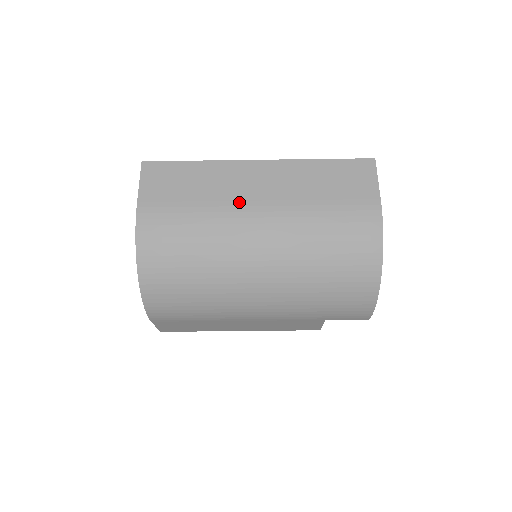
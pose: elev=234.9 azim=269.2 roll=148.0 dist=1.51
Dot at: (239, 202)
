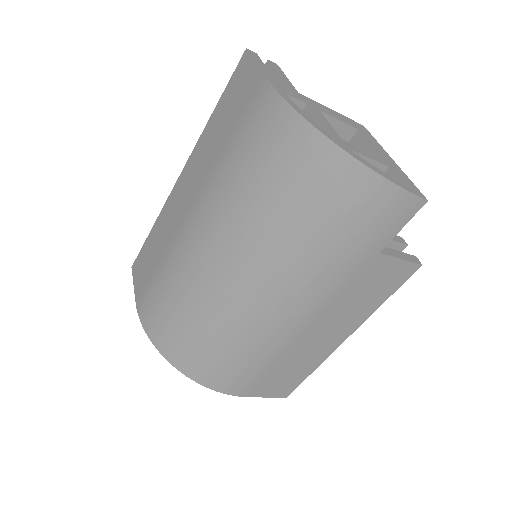
Dot at: (179, 228)
